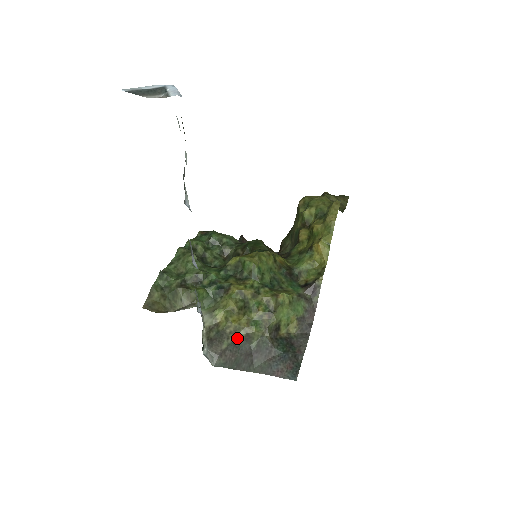
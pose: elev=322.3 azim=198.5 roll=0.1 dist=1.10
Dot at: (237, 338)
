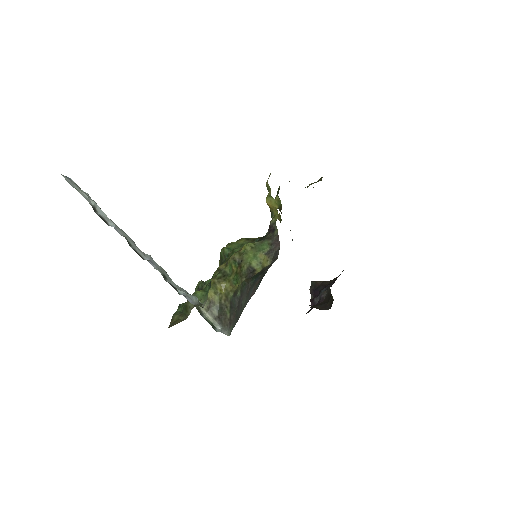
Dot at: (230, 301)
